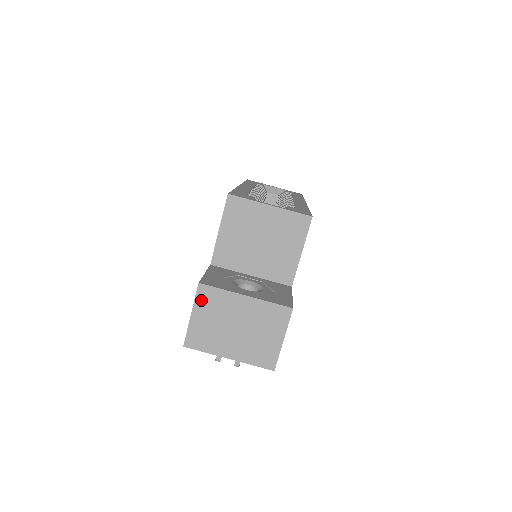
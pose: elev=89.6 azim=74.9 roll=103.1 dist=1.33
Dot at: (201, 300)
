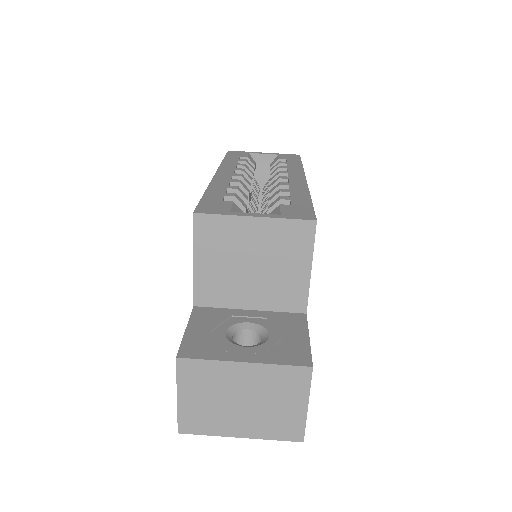
Dot at: (185, 377)
